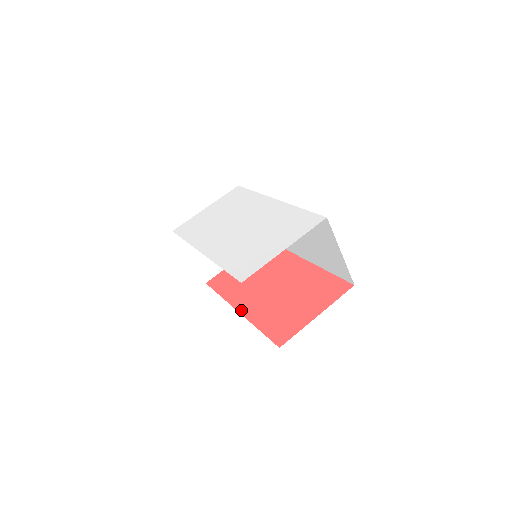
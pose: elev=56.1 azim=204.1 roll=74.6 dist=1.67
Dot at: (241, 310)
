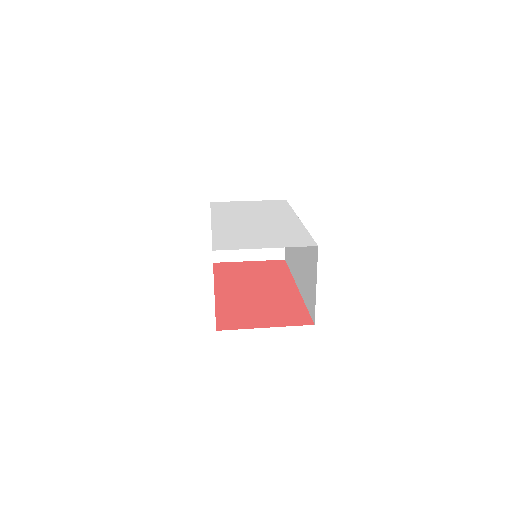
Dot at: (217, 292)
